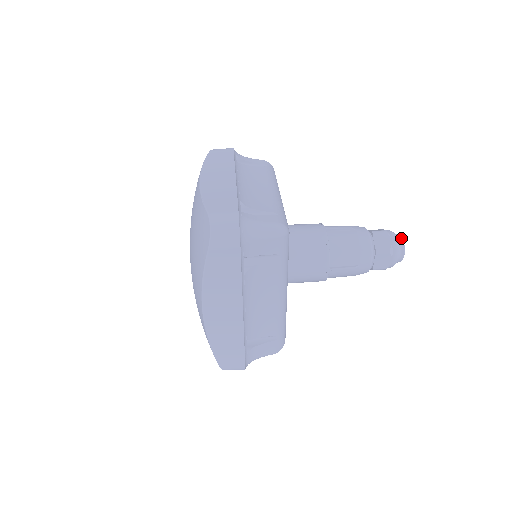
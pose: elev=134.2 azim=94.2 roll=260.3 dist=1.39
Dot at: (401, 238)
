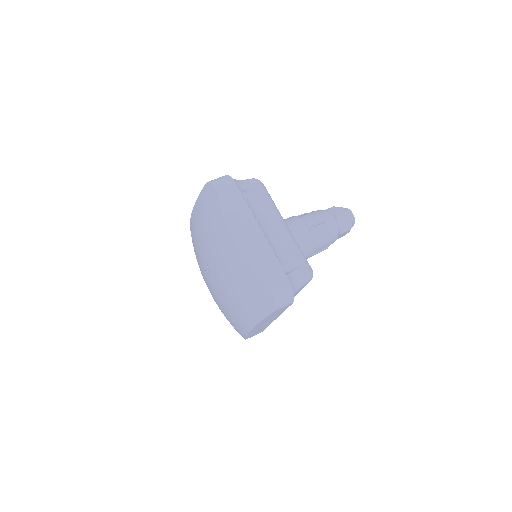
Dot at: (353, 215)
